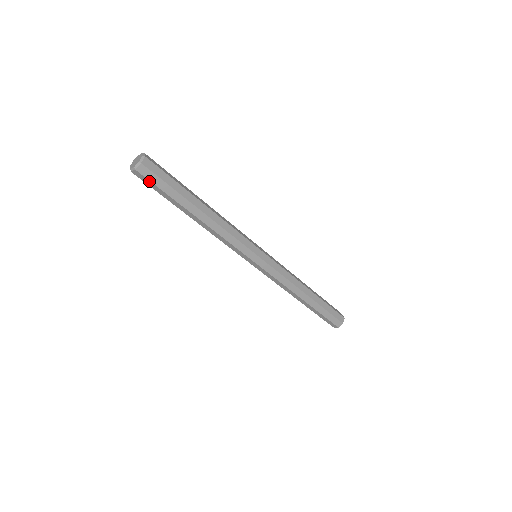
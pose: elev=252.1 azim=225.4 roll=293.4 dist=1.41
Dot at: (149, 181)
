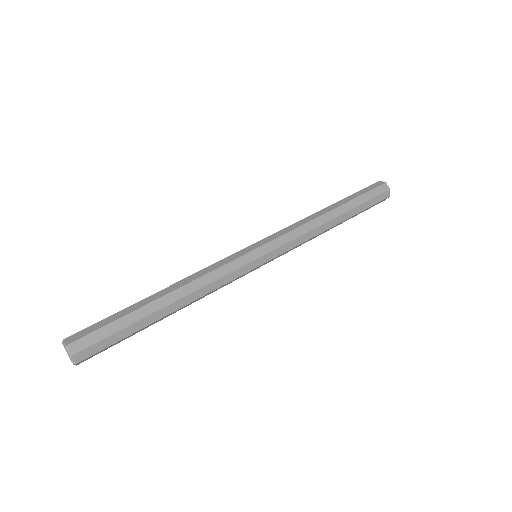
Dot at: (99, 352)
